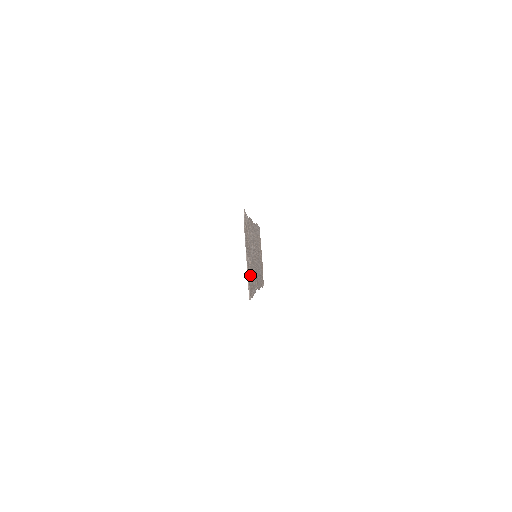
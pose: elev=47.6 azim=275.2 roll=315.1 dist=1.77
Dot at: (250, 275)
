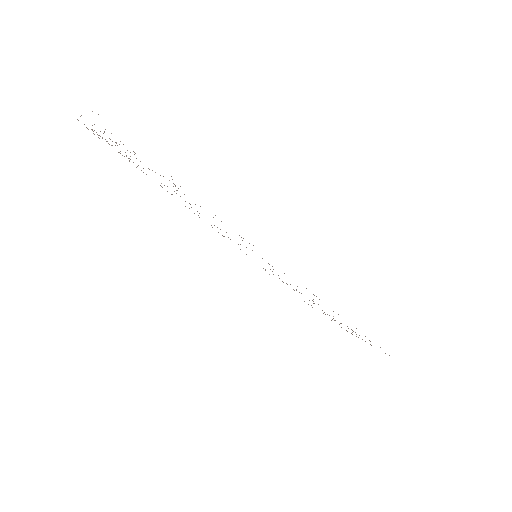
Dot at: occluded
